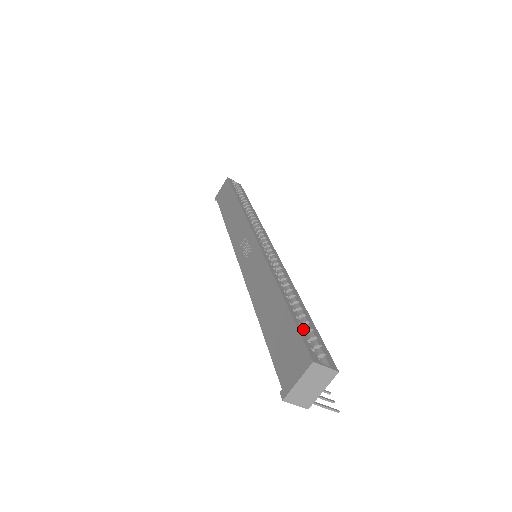
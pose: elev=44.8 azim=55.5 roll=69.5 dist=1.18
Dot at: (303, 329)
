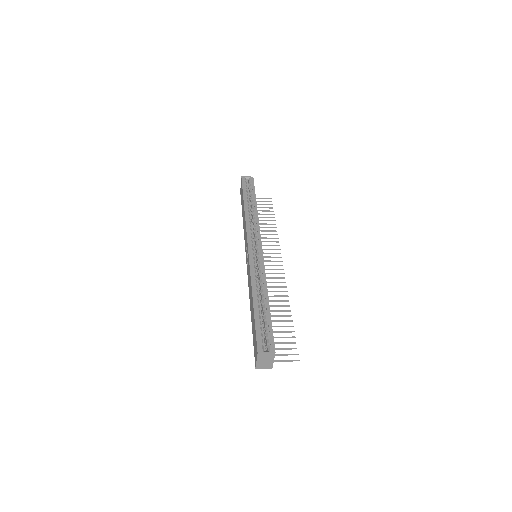
Dot at: (260, 328)
